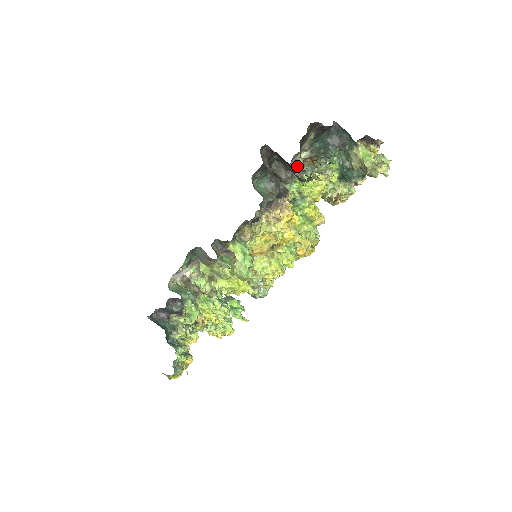
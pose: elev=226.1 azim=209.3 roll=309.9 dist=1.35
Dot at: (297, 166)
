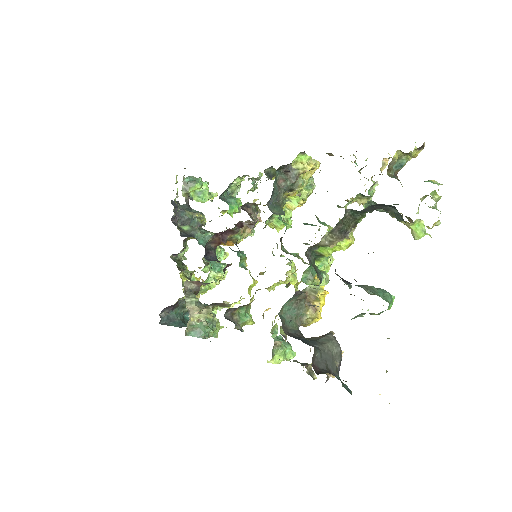
Dot at: (317, 243)
